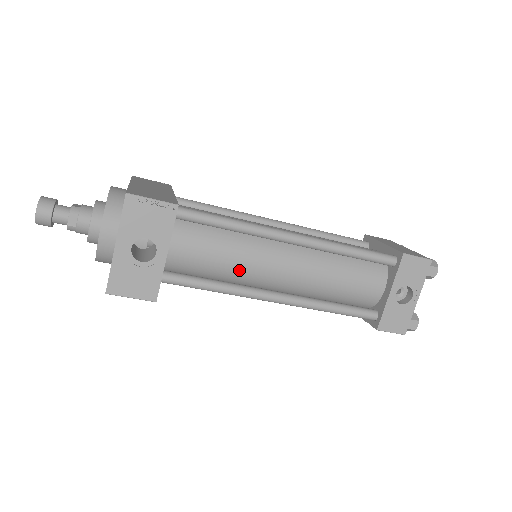
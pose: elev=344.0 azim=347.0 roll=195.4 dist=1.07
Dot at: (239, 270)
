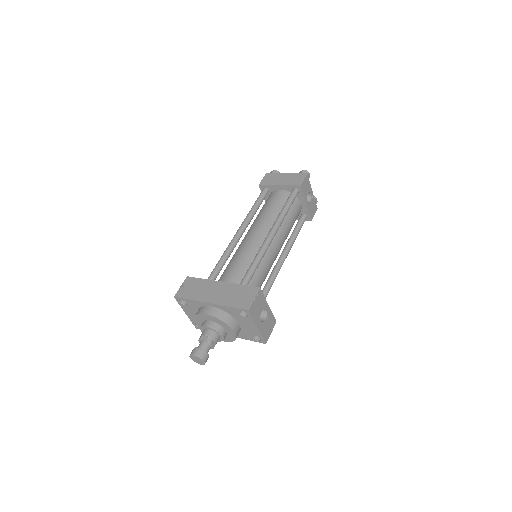
Dot at: (268, 271)
